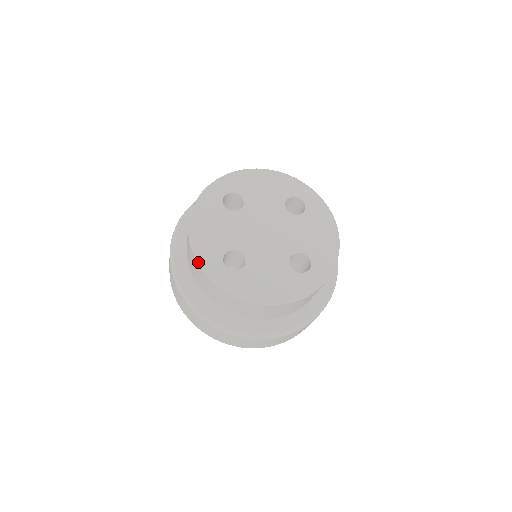
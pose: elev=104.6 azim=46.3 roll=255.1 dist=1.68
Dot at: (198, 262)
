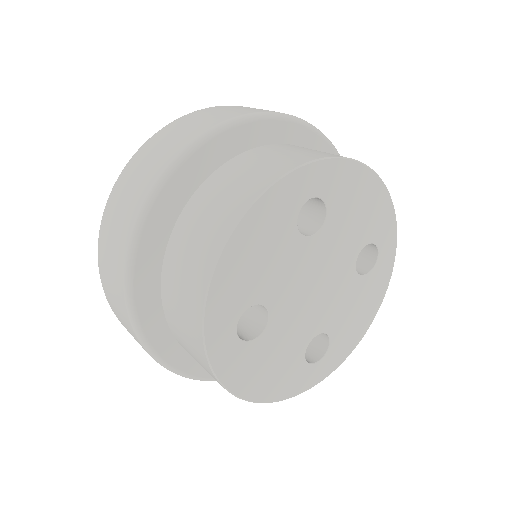
Dot at: (205, 312)
